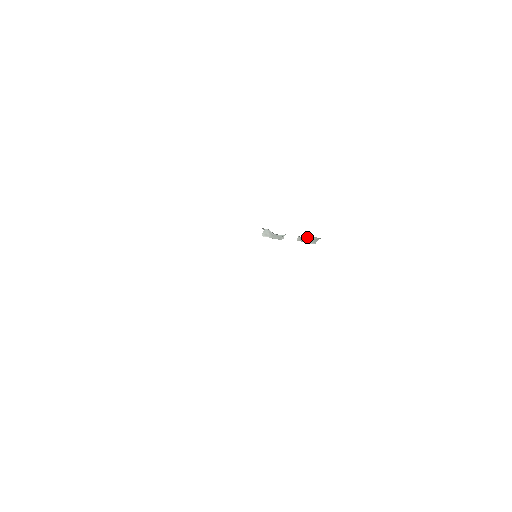
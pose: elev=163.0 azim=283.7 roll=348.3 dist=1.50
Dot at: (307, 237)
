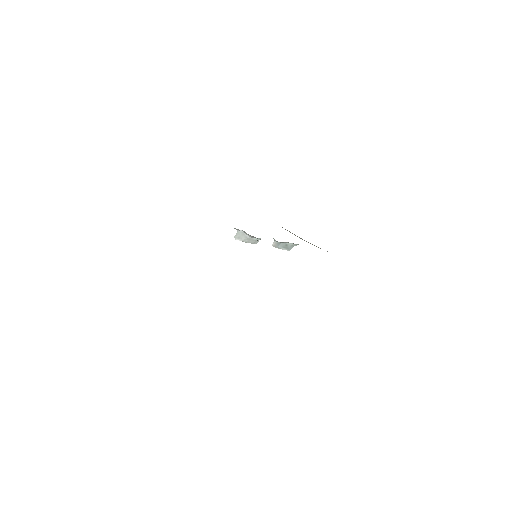
Dot at: (283, 243)
